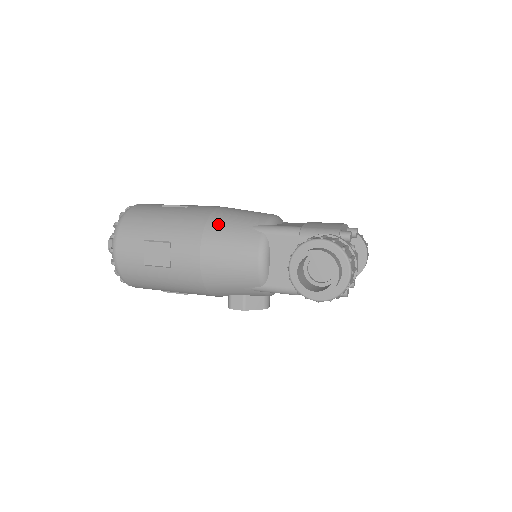
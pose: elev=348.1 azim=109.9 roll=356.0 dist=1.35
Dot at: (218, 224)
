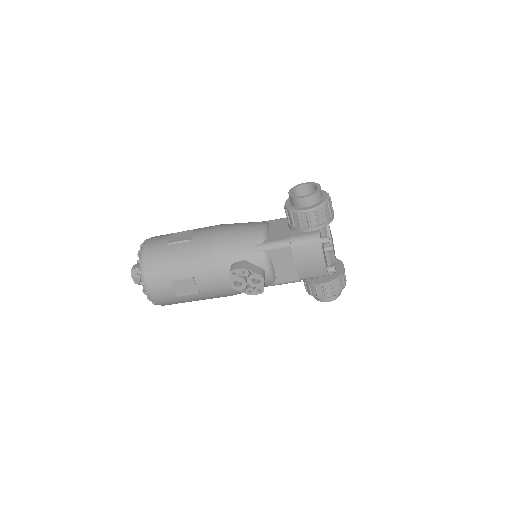
Dot at: occluded
